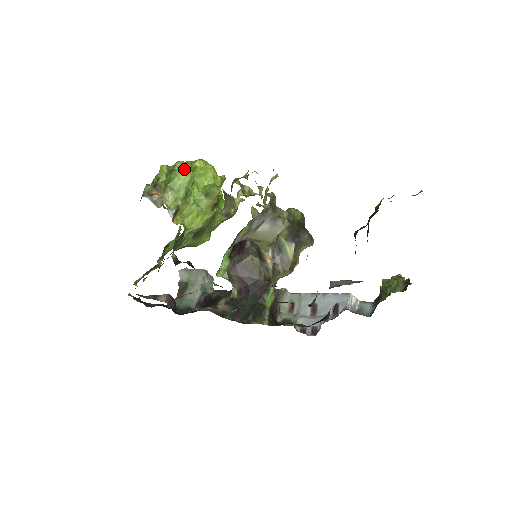
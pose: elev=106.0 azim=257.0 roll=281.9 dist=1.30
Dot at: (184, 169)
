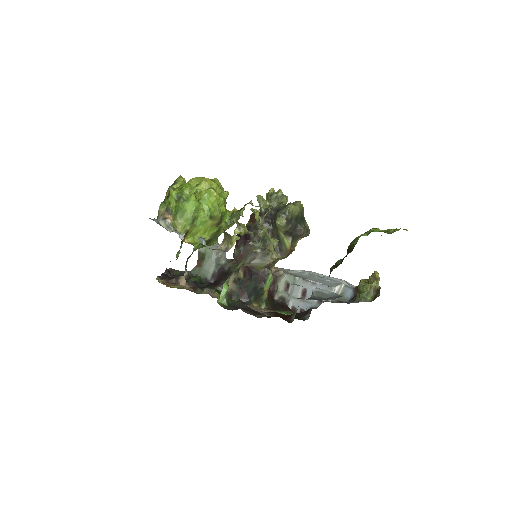
Dot at: (190, 201)
